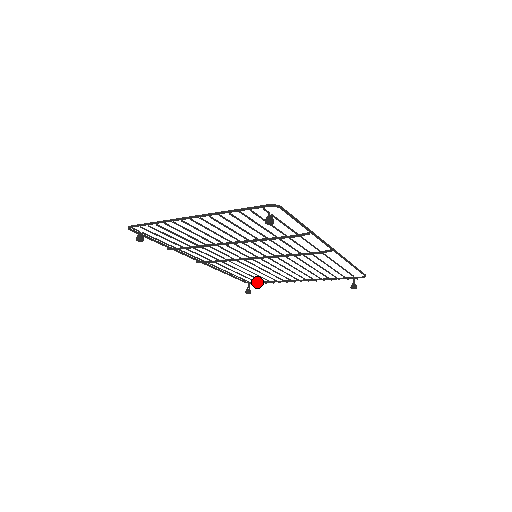
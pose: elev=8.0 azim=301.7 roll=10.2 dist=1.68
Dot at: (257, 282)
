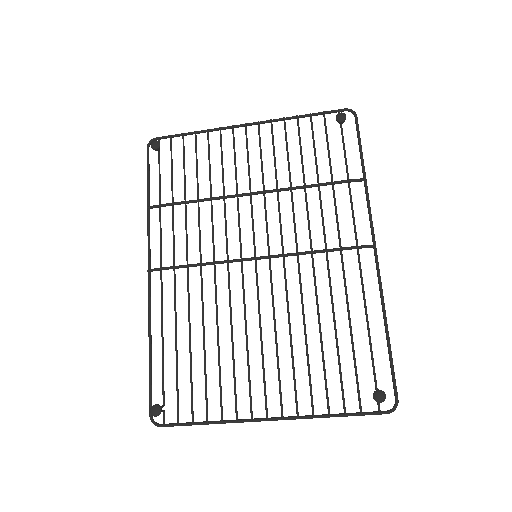
Dot at: (178, 412)
